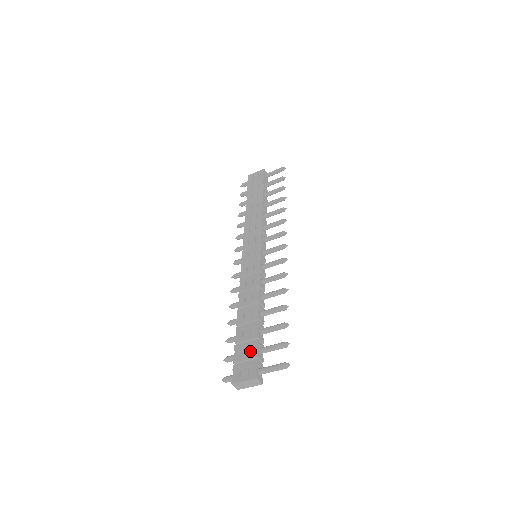
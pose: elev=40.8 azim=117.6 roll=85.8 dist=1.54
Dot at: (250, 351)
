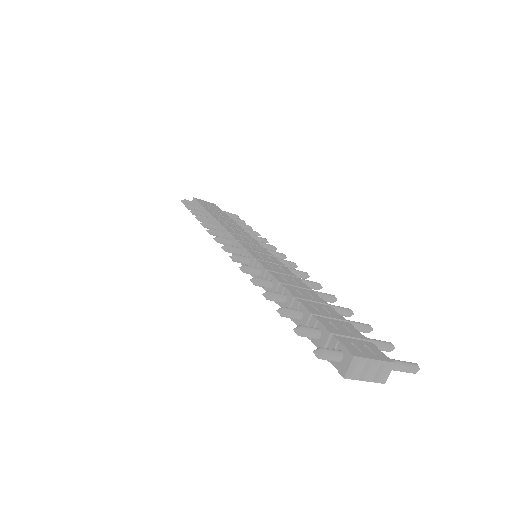
Dot at: (350, 330)
